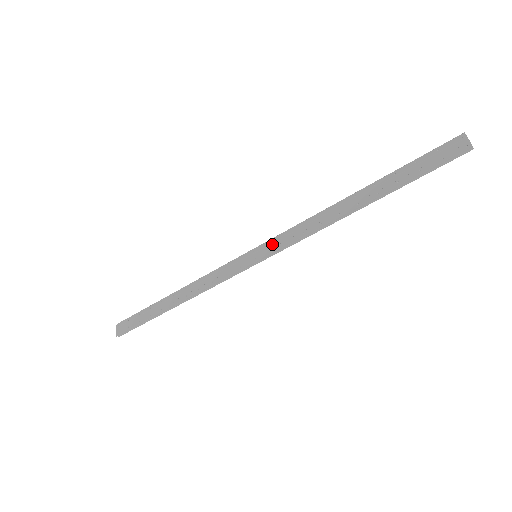
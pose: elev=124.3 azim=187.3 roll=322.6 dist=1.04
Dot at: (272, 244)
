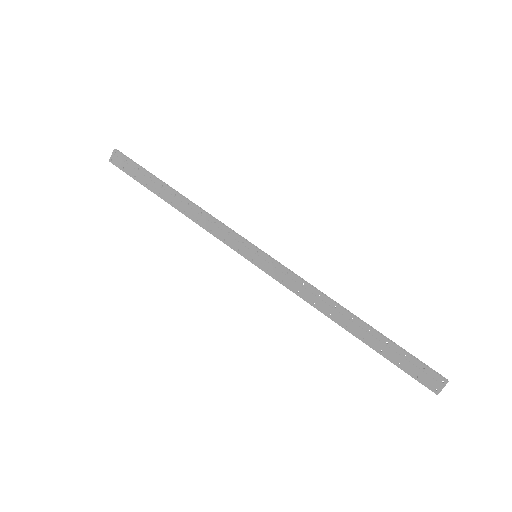
Dot at: (273, 267)
